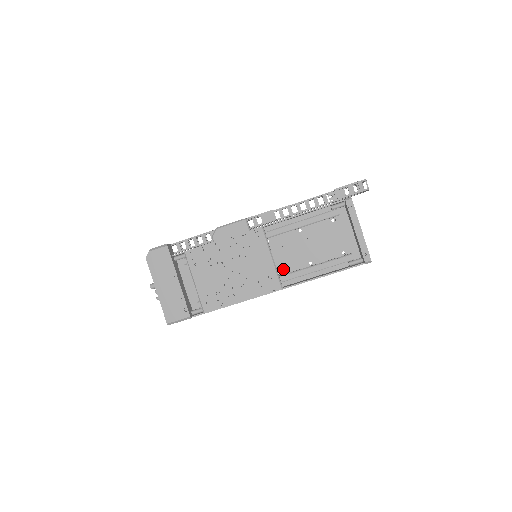
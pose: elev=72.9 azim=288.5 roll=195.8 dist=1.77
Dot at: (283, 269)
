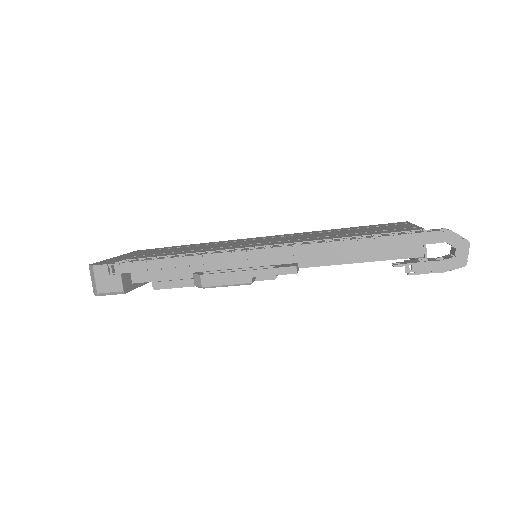
Dot at: occluded
